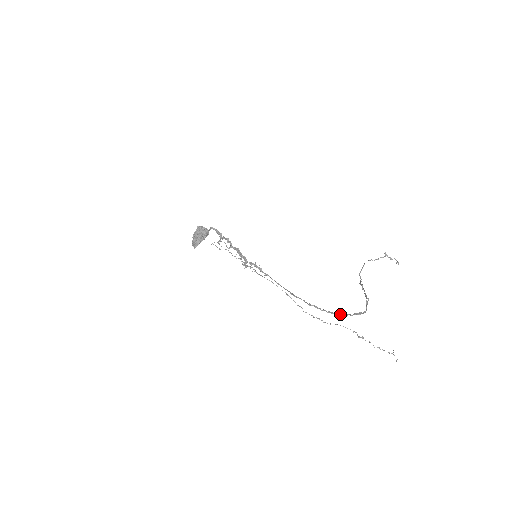
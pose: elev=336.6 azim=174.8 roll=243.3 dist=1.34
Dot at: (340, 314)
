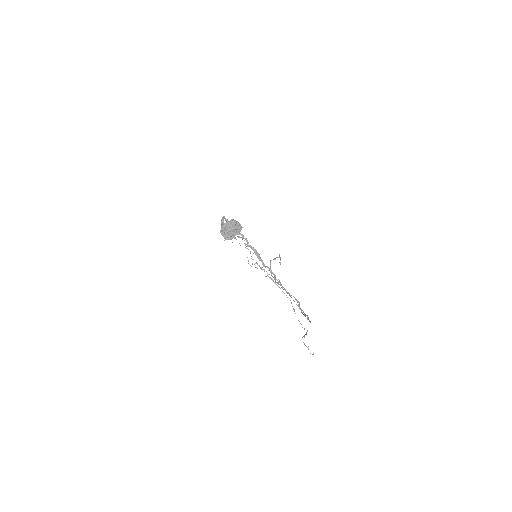
Dot at: occluded
